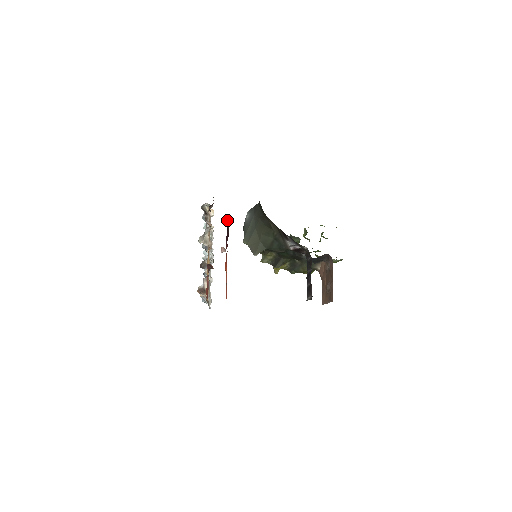
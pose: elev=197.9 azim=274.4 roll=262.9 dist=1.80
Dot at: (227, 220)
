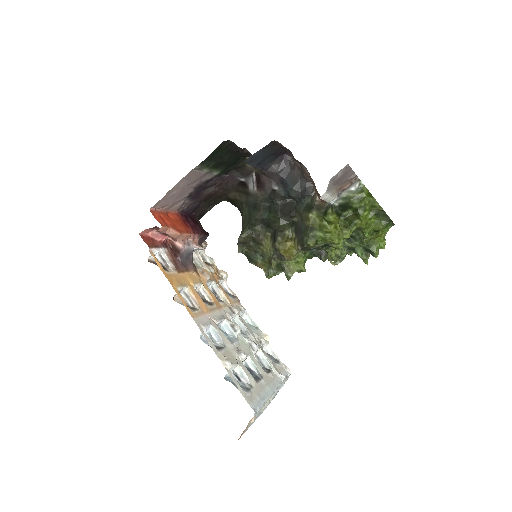
Dot at: (197, 220)
